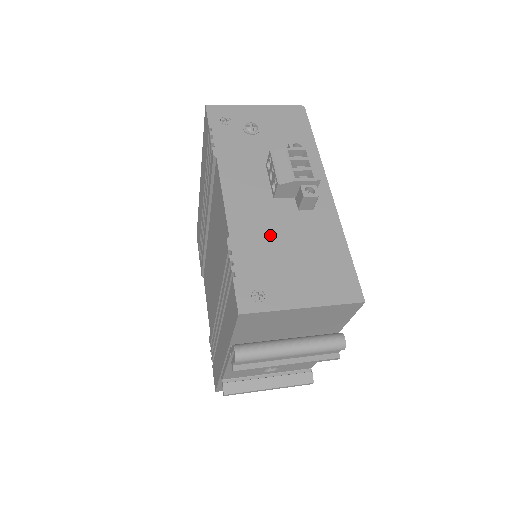
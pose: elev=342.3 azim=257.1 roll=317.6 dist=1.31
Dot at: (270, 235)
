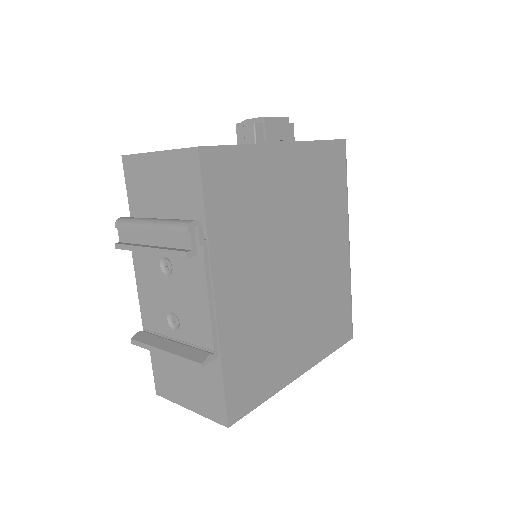
Dot at: occluded
